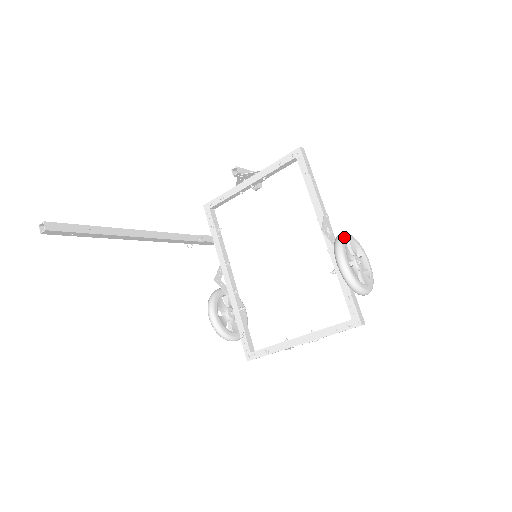
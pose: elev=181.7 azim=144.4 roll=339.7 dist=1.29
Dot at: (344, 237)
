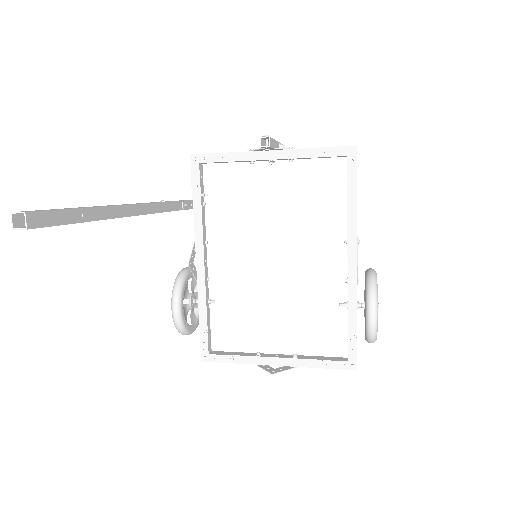
Dot at: occluded
